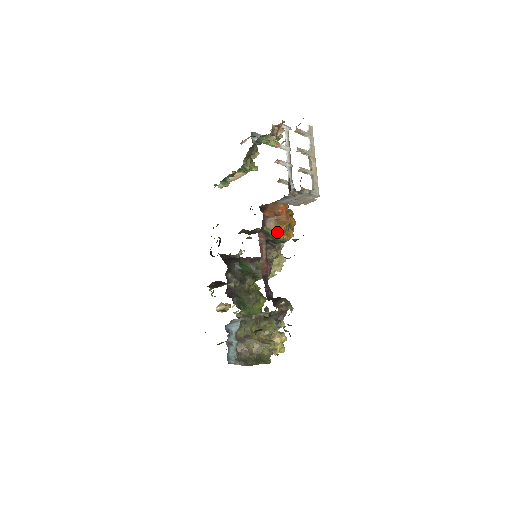
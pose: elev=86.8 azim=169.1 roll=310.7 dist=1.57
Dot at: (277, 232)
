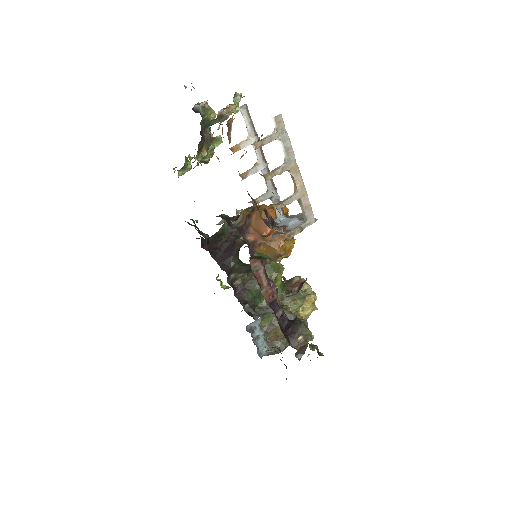
Dot at: (272, 257)
